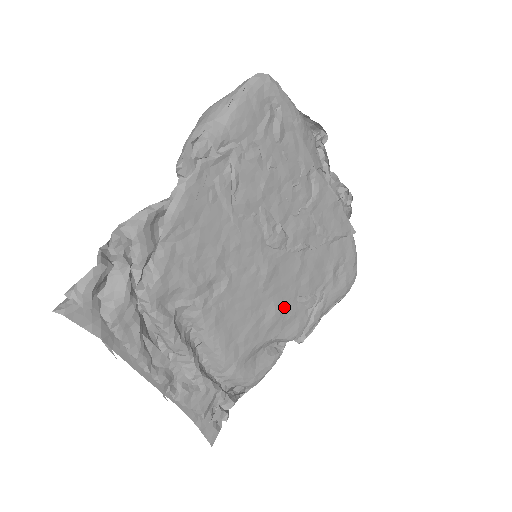
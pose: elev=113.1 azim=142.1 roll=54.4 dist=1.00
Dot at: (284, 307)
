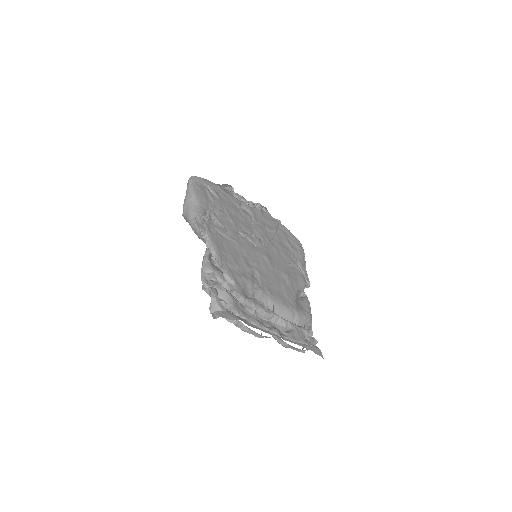
Dot at: (288, 272)
